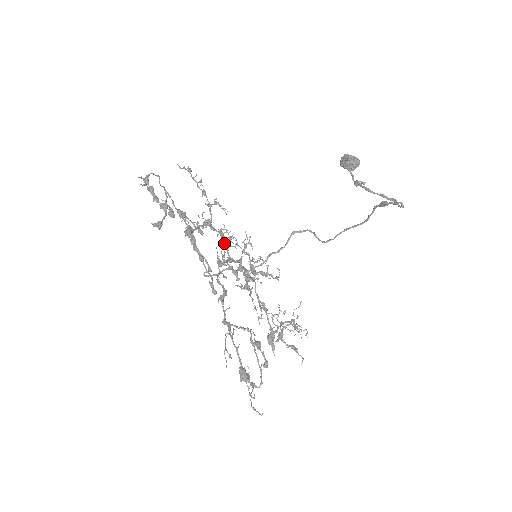
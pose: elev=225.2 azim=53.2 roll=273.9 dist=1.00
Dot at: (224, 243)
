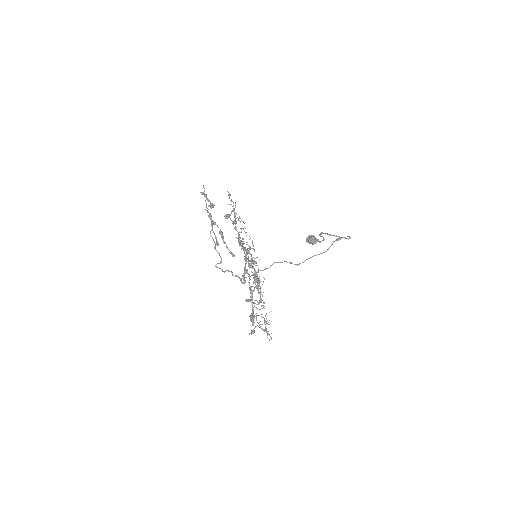
Dot at: occluded
